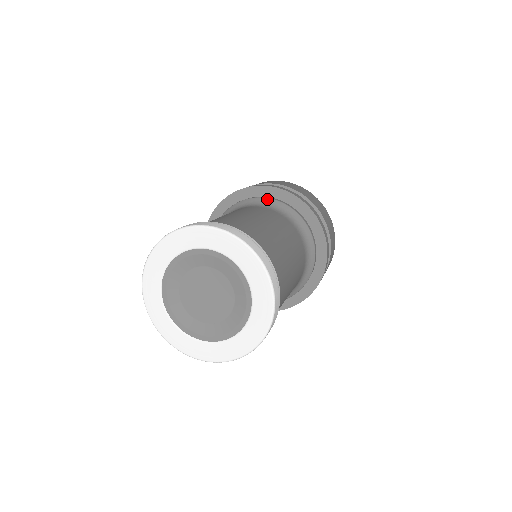
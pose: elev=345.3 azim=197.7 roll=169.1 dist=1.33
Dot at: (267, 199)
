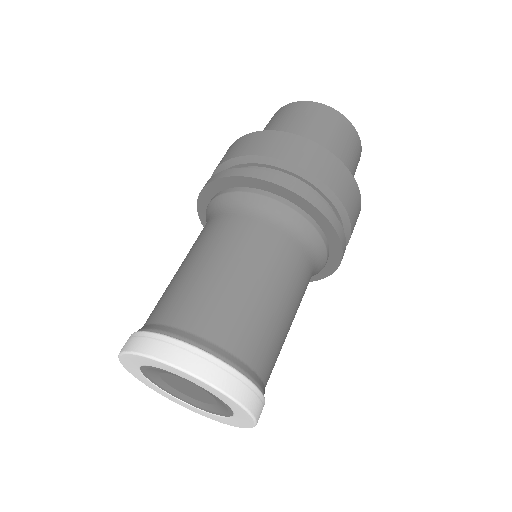
Dot at: (259, 197)
